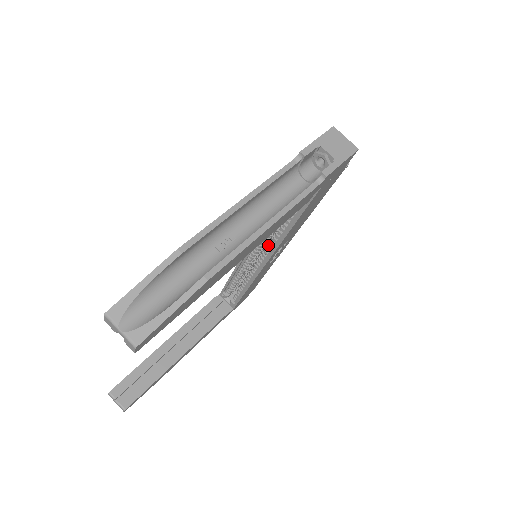
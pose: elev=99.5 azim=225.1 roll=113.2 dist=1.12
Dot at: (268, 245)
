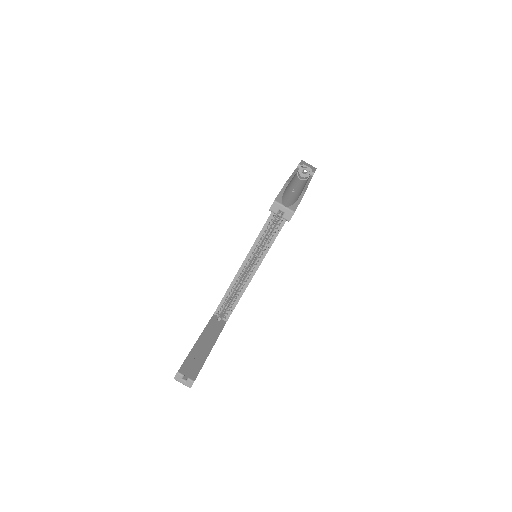
Dot at: (265, 244)
